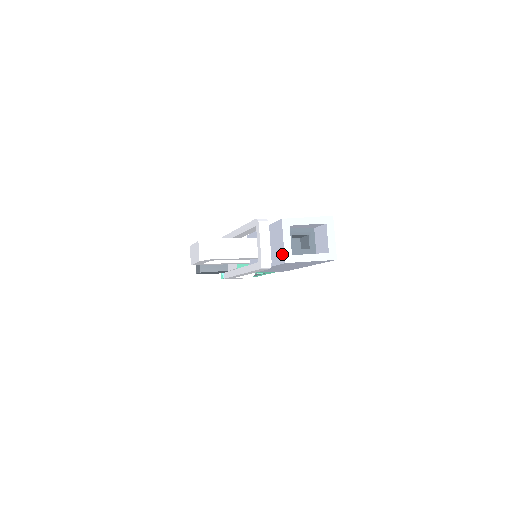
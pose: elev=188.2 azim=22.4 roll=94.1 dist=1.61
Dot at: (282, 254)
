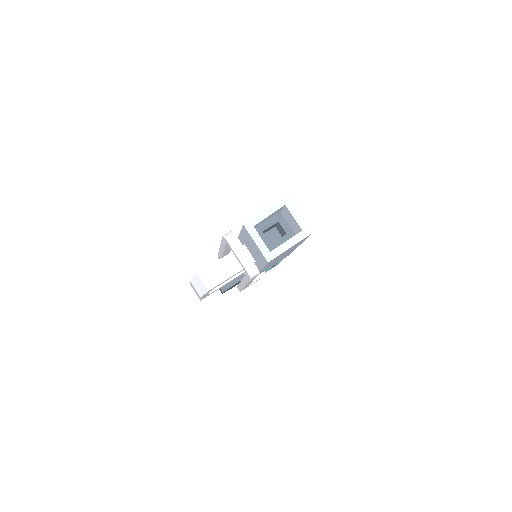
Dot at: (262, 255)
